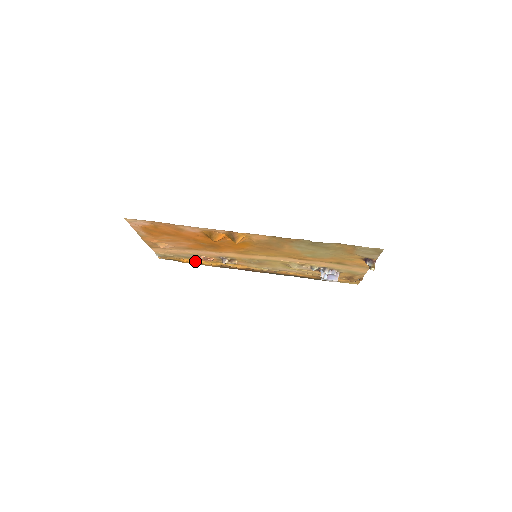
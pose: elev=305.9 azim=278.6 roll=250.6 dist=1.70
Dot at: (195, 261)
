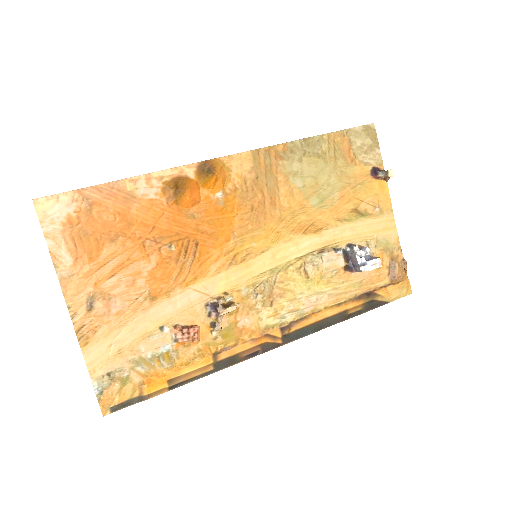
Dot at: (170, 369)
